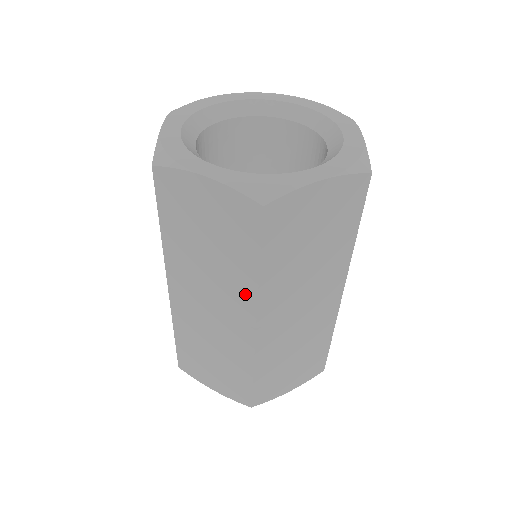
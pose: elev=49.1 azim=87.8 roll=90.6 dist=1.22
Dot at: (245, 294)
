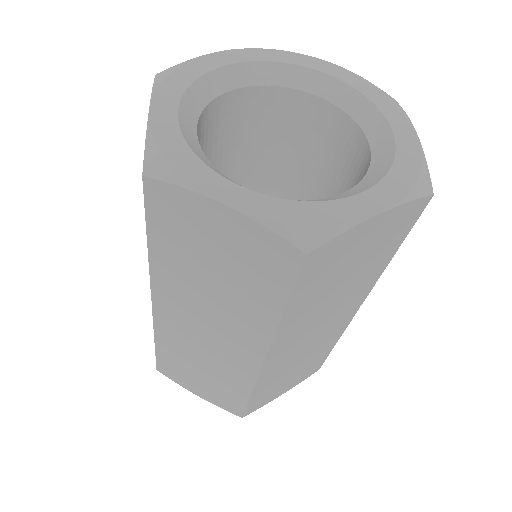
Dot at: (257, 331)
